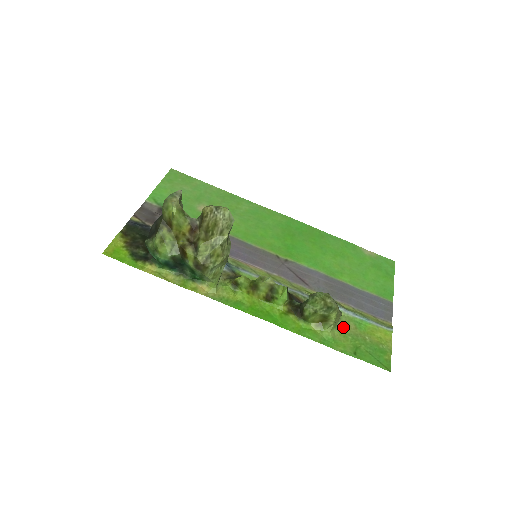
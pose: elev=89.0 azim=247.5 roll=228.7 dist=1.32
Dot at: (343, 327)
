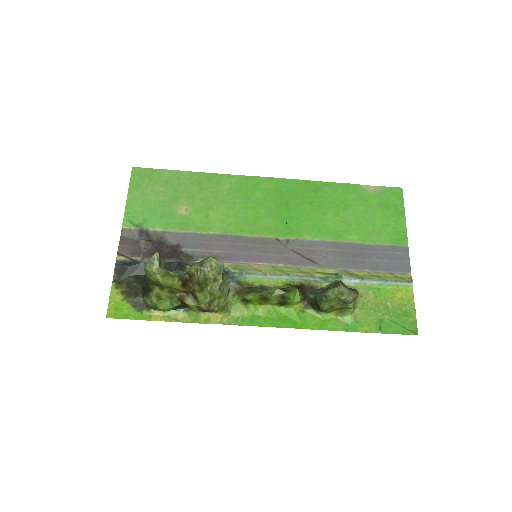
Dot at: (363, 302)
